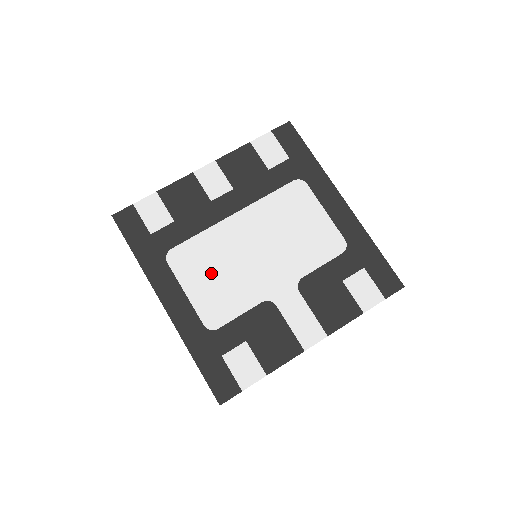
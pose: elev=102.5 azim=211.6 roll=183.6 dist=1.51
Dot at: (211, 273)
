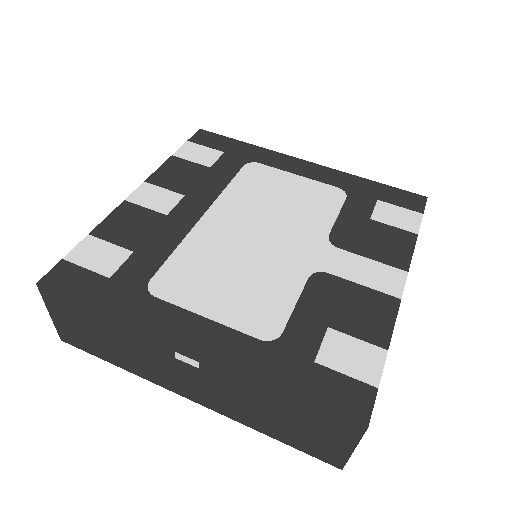
Dot at: (222, 280)
